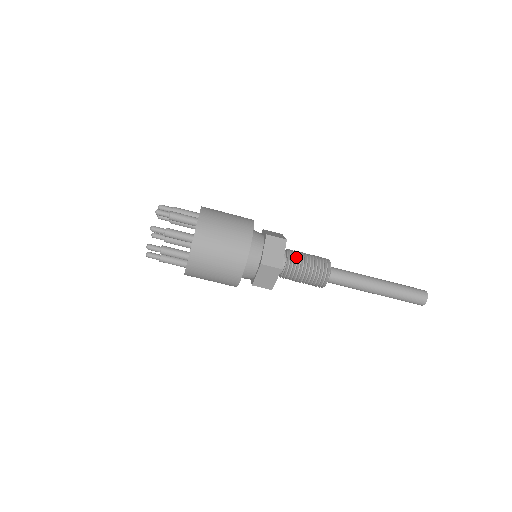
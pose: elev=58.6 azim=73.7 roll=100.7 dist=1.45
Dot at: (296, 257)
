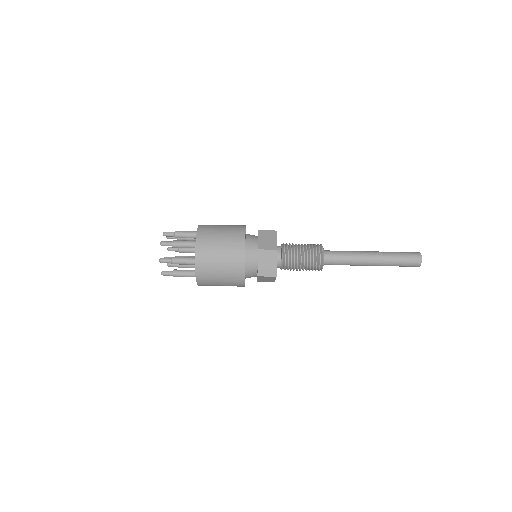
Dot at: (290, 245)
